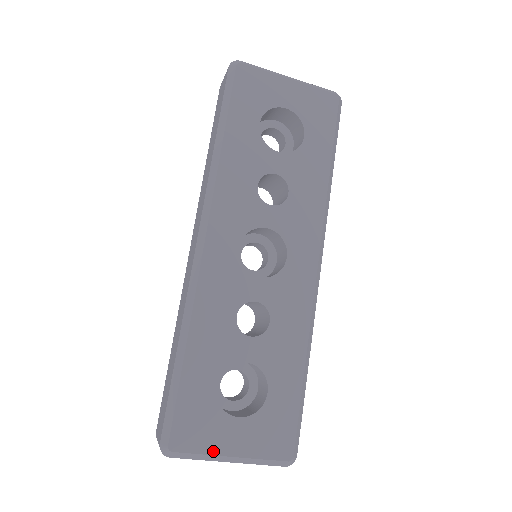
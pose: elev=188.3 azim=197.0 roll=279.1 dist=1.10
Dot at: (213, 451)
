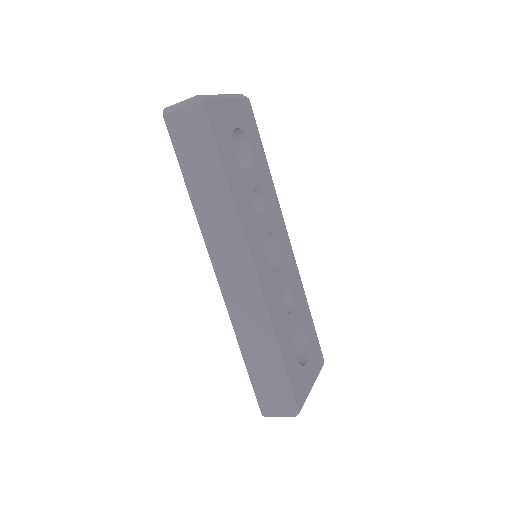
Dot at: (308, 391)
